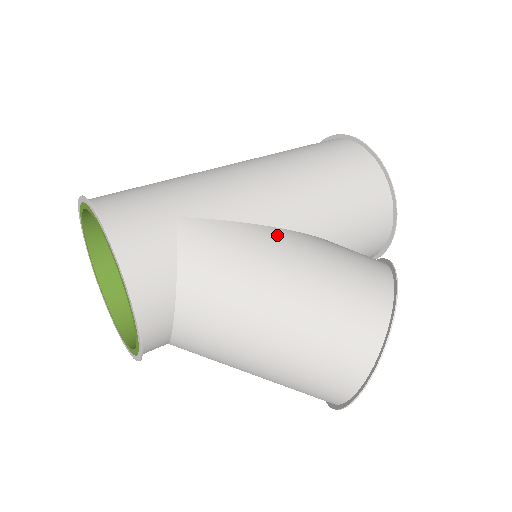
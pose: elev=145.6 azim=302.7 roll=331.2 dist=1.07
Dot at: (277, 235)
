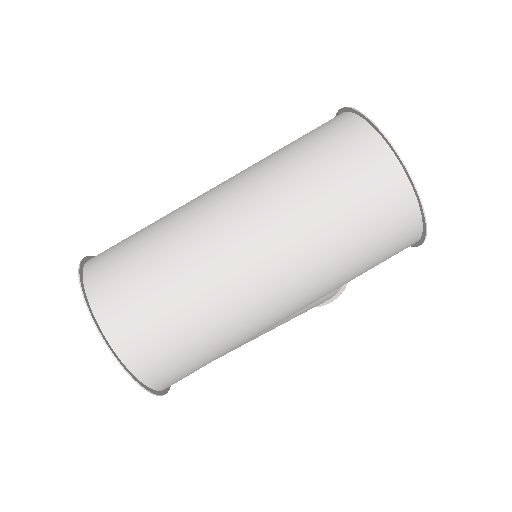
Dot at: occluded
